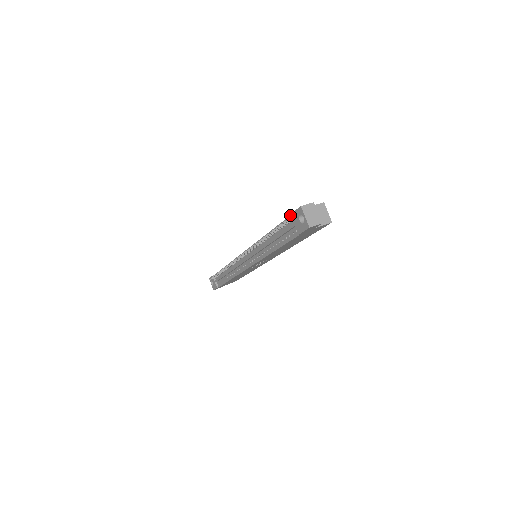
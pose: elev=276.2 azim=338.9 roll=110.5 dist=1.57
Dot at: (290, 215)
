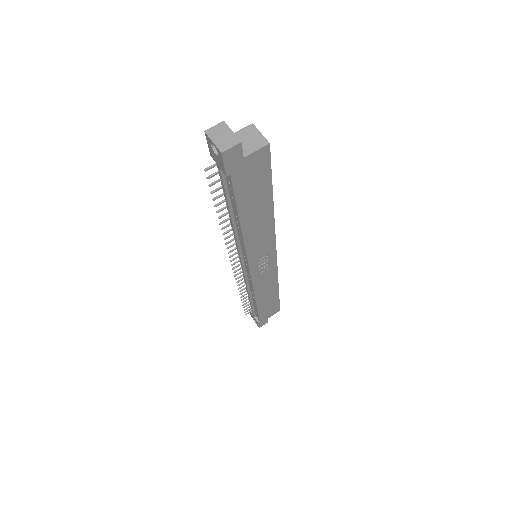
Dot at: occluded
